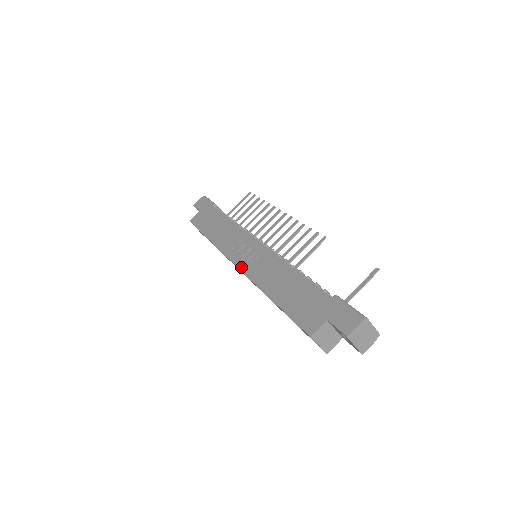
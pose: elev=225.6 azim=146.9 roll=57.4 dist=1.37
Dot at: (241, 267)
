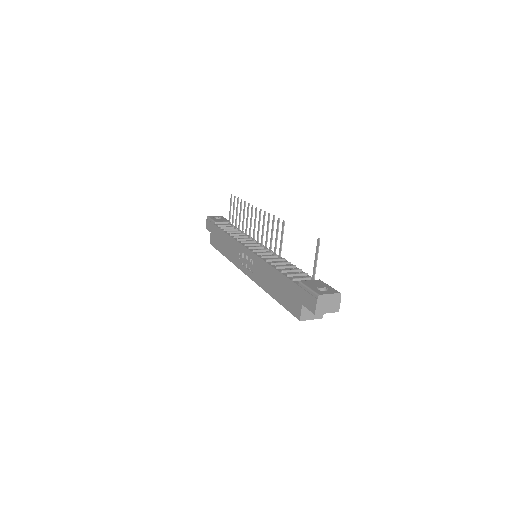
Dot at: (249, 276)
